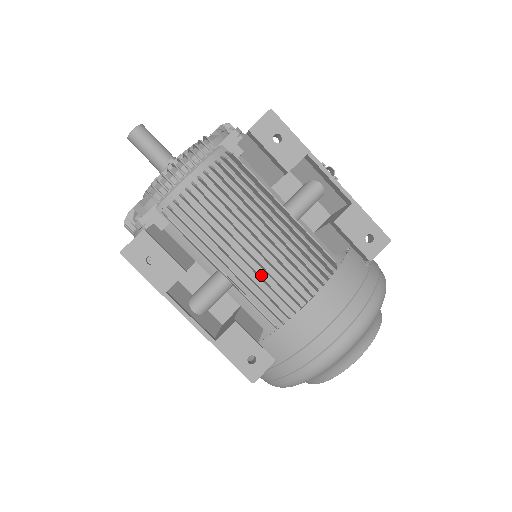
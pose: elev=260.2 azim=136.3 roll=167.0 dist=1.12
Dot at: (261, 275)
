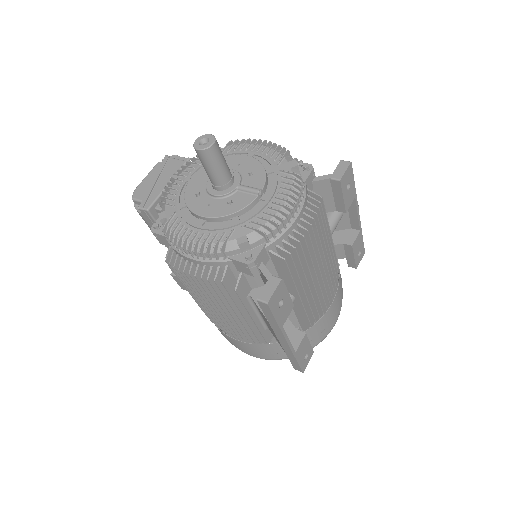
Dot at: occluded
